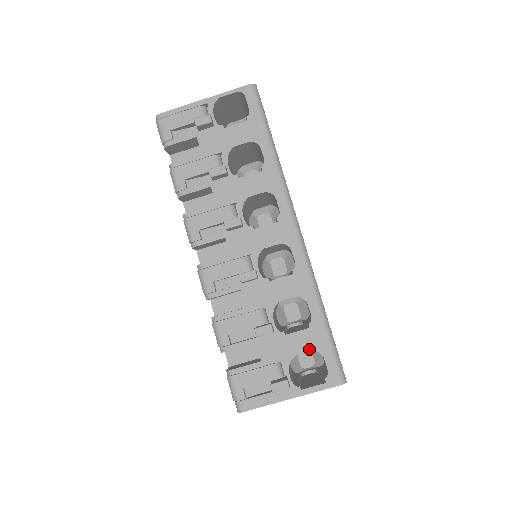
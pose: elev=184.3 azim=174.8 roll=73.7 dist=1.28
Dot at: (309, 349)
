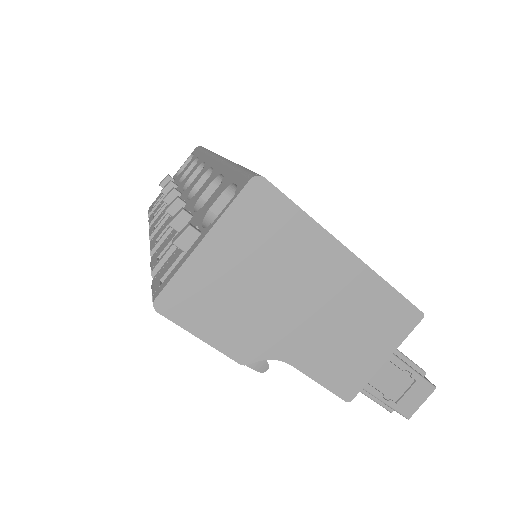
Dot at: (220, 193)
